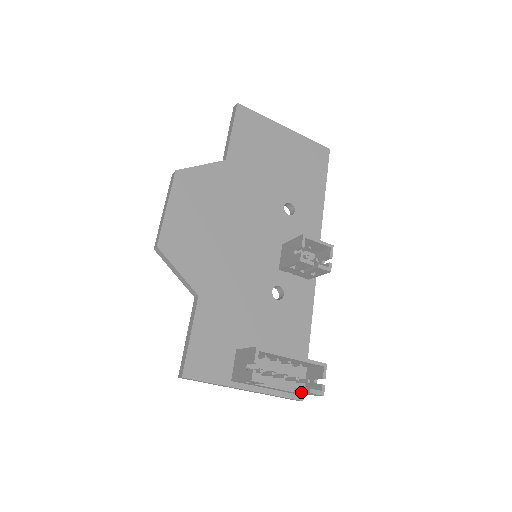
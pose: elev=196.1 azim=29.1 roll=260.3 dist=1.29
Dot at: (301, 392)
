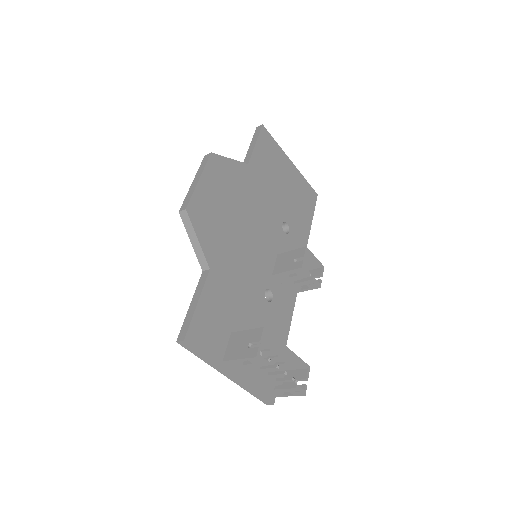
Dot at: (284, 388)
